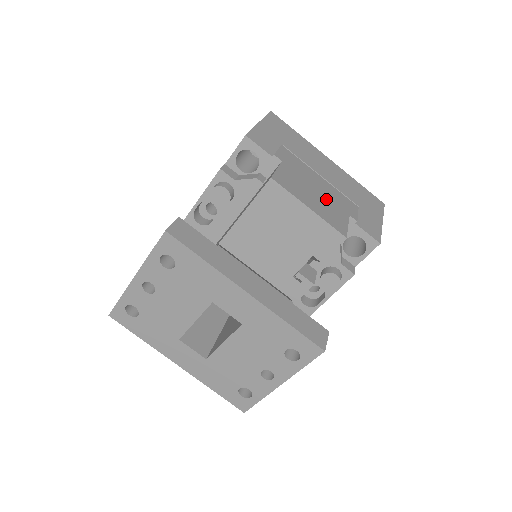
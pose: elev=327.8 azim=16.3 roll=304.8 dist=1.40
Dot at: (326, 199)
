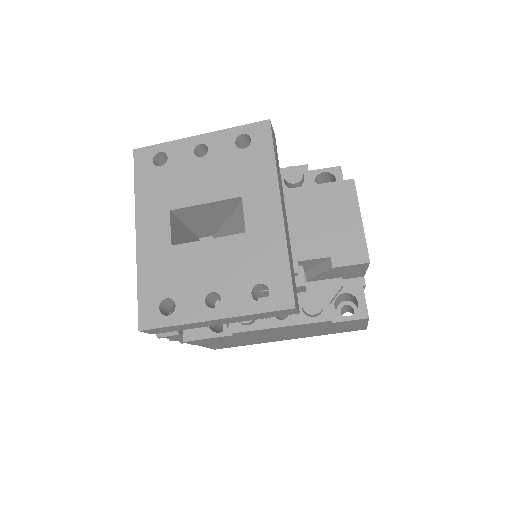
Dot at: occluded
